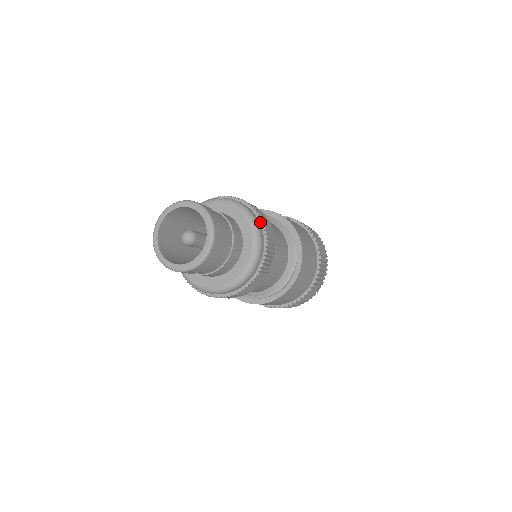
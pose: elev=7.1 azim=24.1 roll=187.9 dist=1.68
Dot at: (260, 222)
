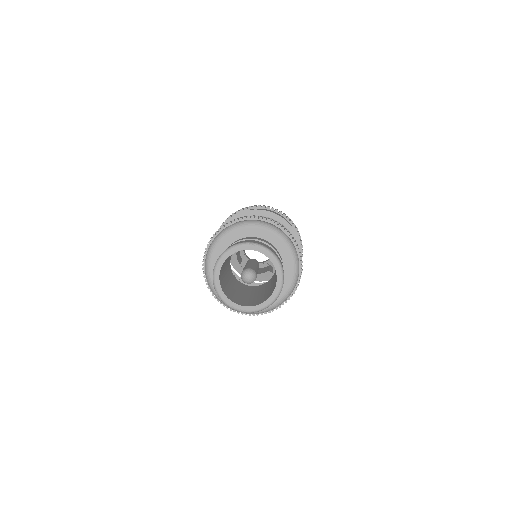
Dot at: (268, 222)
